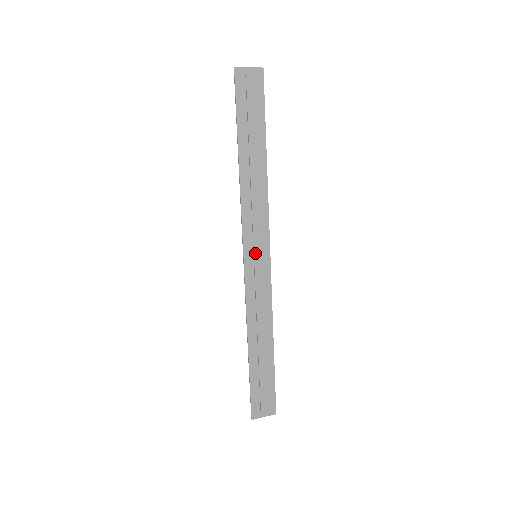
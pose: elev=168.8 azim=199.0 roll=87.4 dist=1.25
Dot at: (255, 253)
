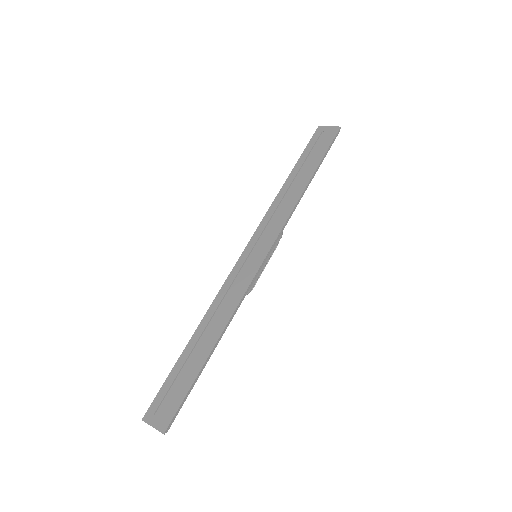
Dot at: (255, 250)
